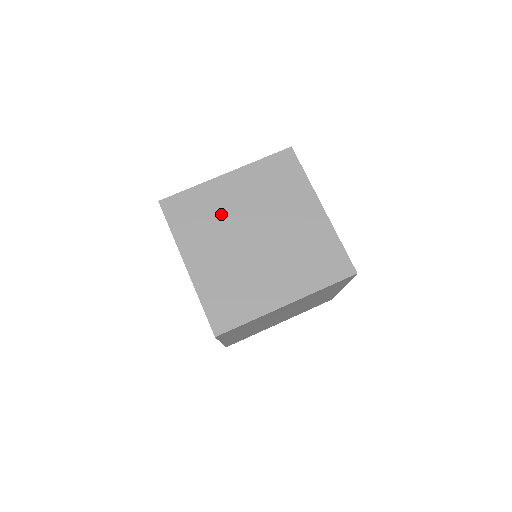
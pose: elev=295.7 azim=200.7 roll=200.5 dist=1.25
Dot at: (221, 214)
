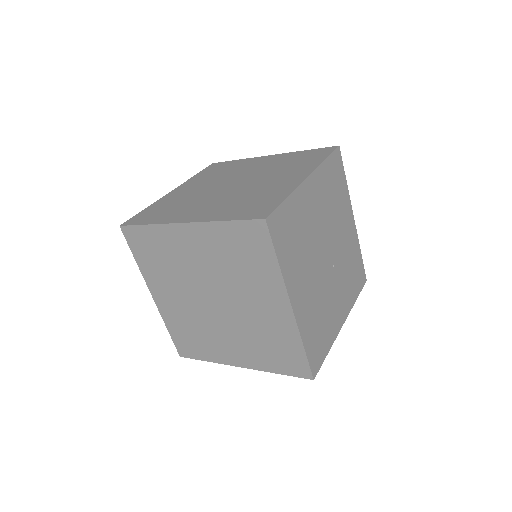
Dot at: (189, 197)
